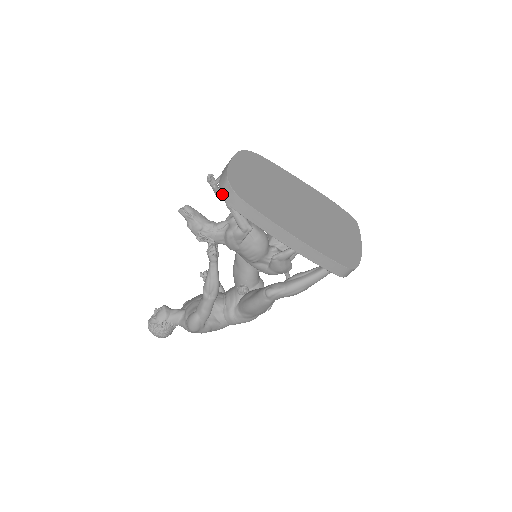
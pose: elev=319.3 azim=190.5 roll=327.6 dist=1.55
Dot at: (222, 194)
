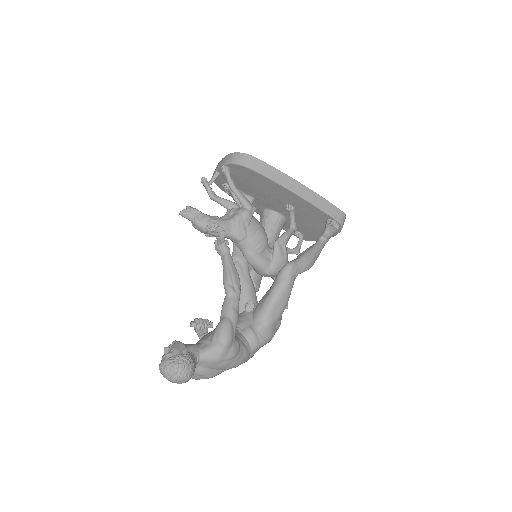
Dot at: (234, 162)
